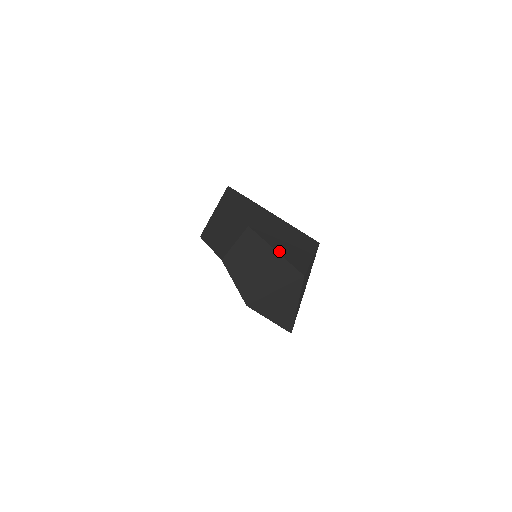
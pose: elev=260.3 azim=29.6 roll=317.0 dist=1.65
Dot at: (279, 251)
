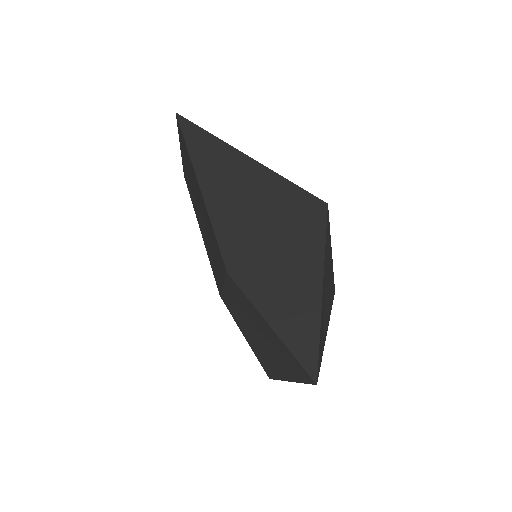
Dot at: (276, 327)
